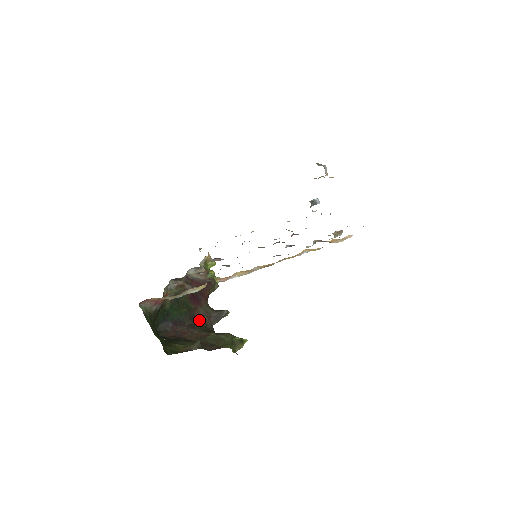
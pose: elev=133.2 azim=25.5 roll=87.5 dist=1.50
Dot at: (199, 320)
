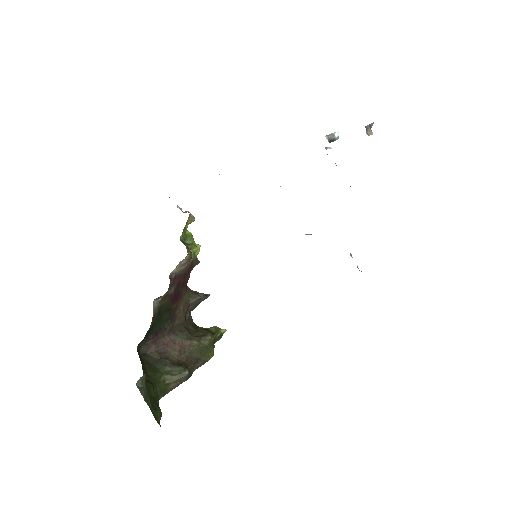
Dot at: (179, 319)
